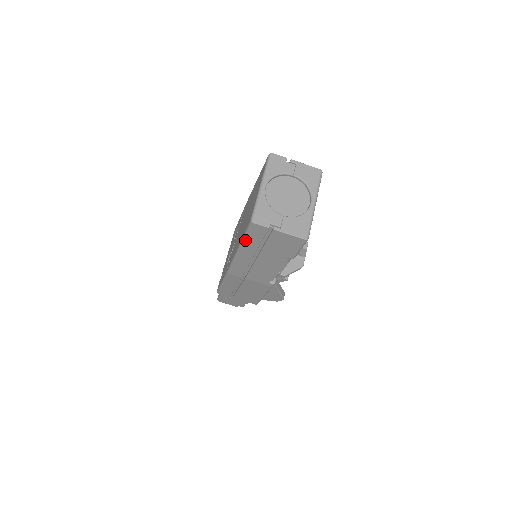
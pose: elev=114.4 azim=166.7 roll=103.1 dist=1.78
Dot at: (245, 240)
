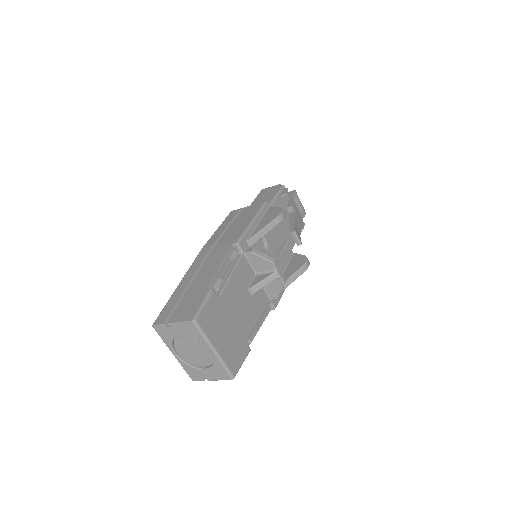
Dot at: occluded
